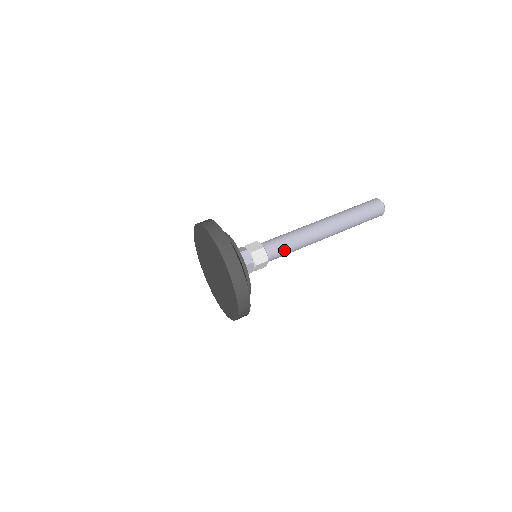
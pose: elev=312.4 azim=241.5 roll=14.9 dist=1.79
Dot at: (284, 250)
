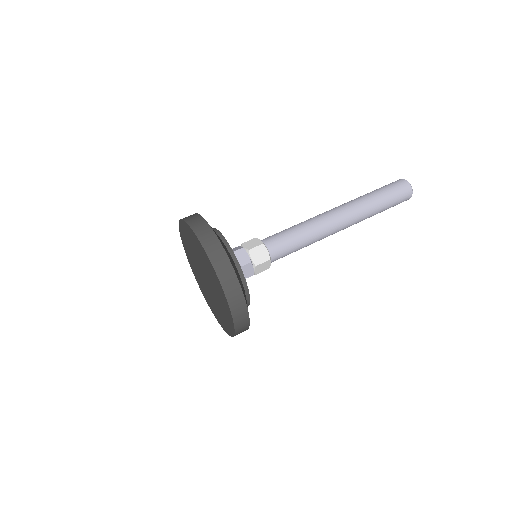
Dot at: occluded
